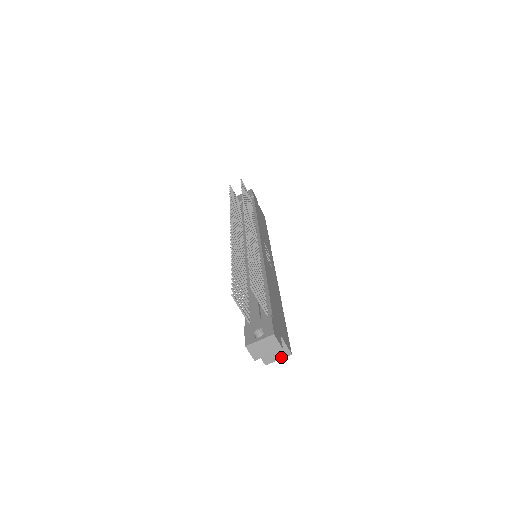
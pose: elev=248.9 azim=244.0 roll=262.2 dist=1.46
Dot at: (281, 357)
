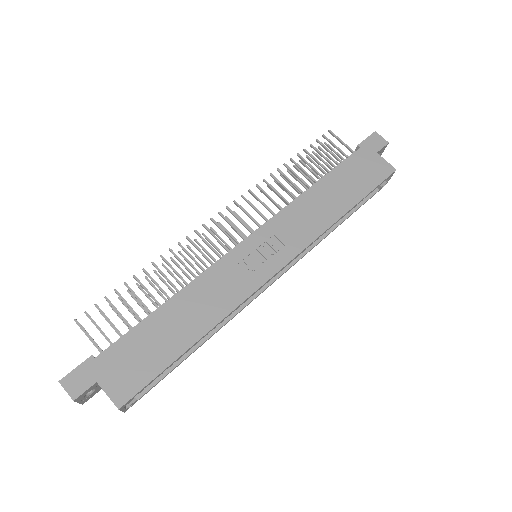
Dot at: occluded
